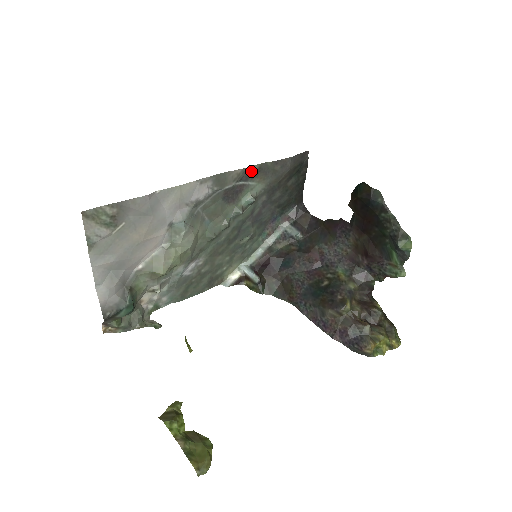
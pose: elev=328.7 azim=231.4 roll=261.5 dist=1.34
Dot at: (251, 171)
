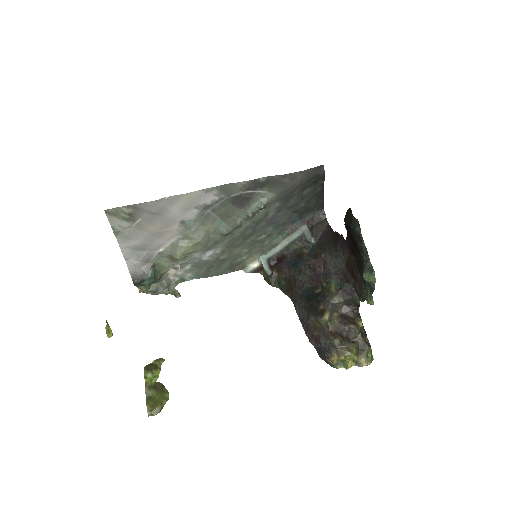
Dot at: (258, 182)
